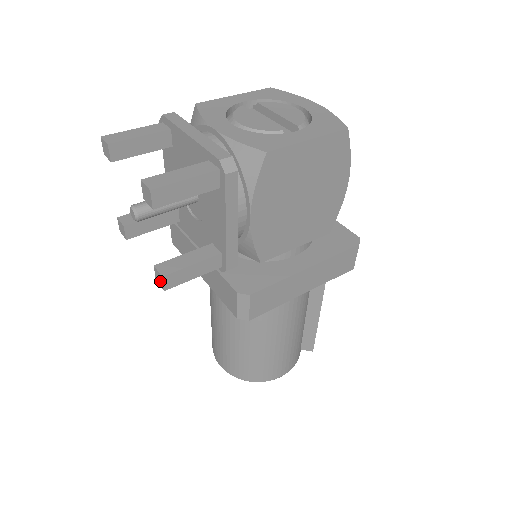
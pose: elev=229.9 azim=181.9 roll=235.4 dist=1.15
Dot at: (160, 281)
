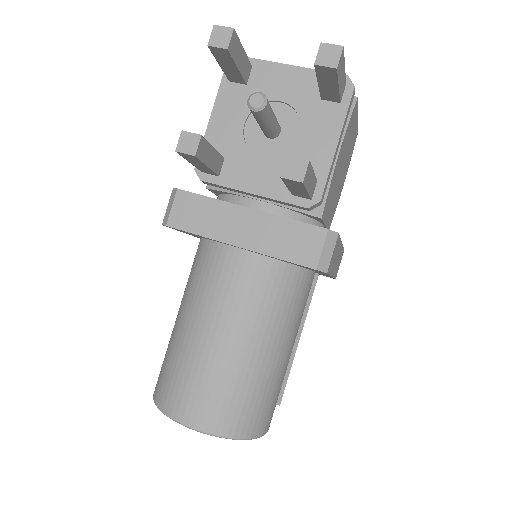
Dot at: (297, 171)
